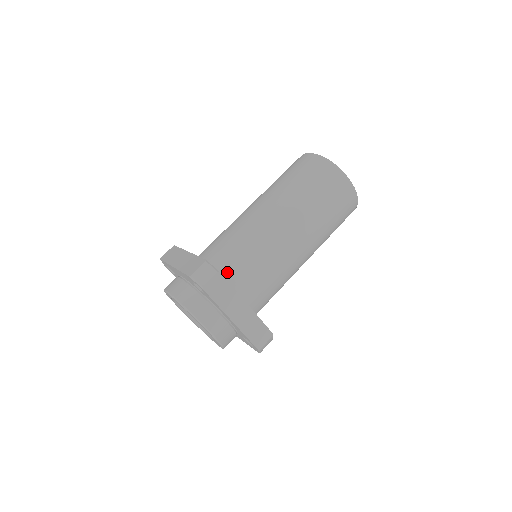
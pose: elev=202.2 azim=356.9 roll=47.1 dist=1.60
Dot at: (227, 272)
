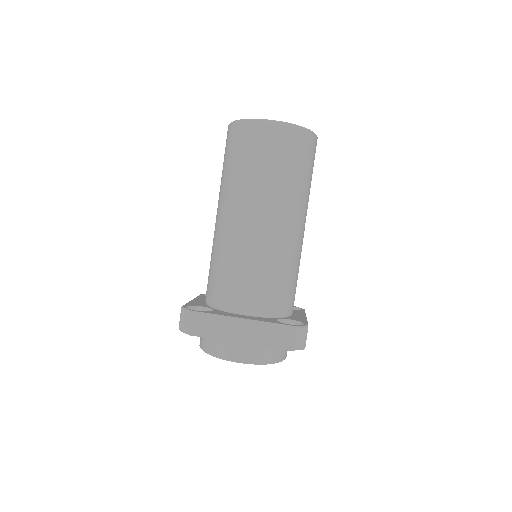
Dot at: (284, 308)
